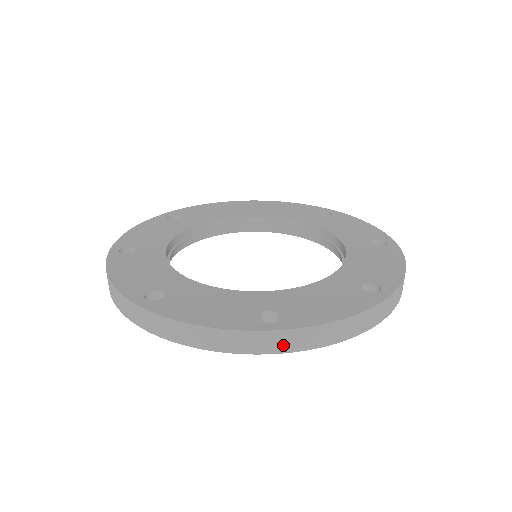
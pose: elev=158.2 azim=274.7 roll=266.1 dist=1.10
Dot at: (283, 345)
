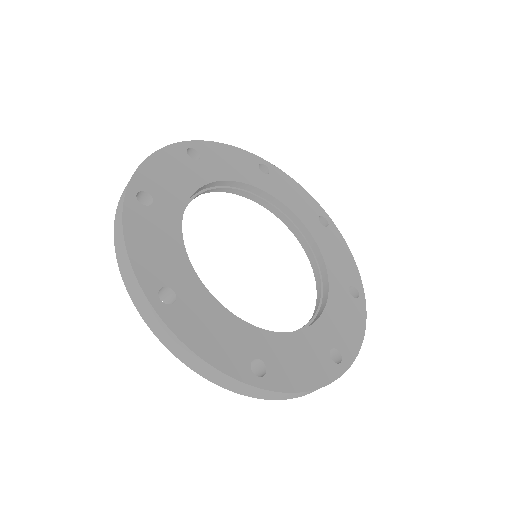
Dot at: occluded
